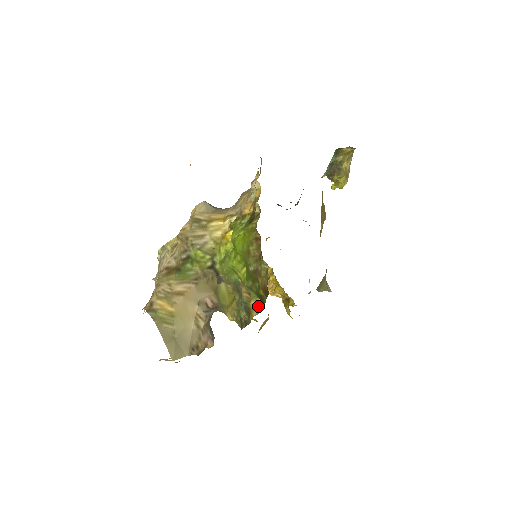
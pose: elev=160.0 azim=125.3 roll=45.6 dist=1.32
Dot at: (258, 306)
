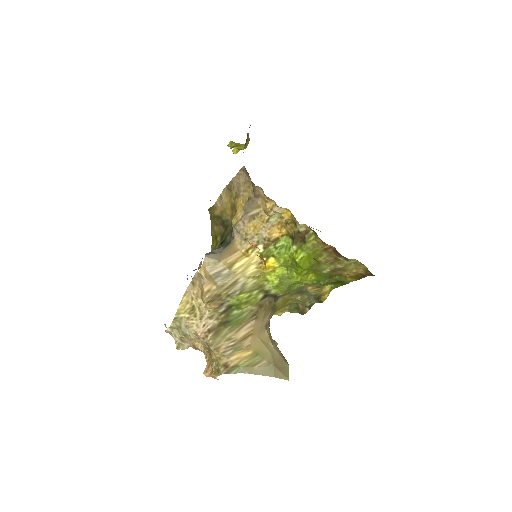
Dot at: (328, 289)
